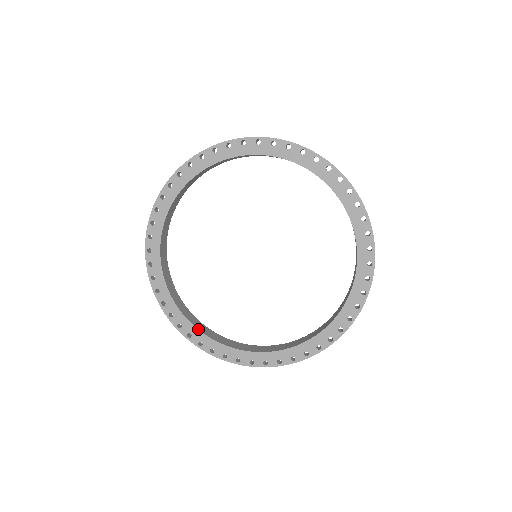
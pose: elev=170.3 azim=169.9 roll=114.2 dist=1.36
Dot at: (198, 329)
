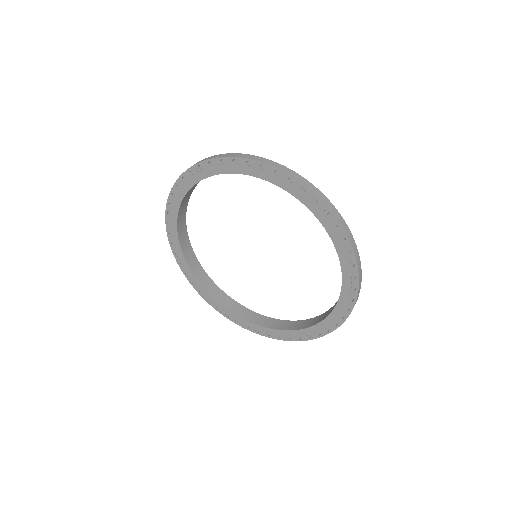
Dot at: (240, 317)
